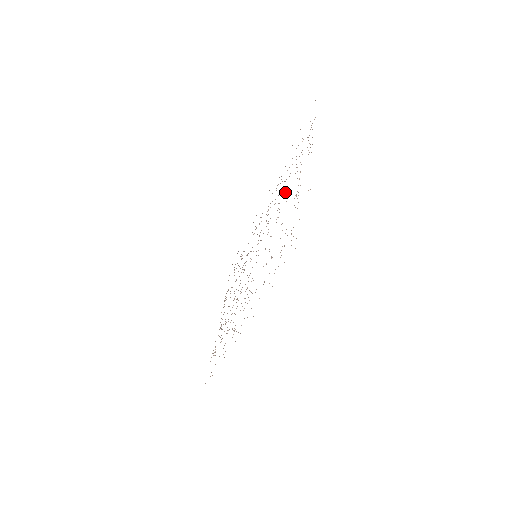
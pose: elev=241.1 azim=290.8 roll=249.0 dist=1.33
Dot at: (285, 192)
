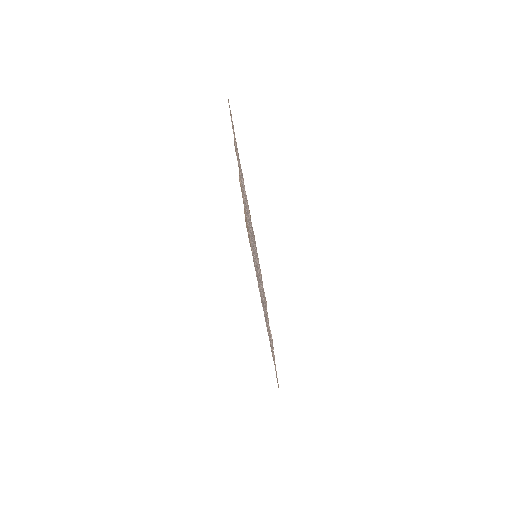
Dot at: (244, 190)
